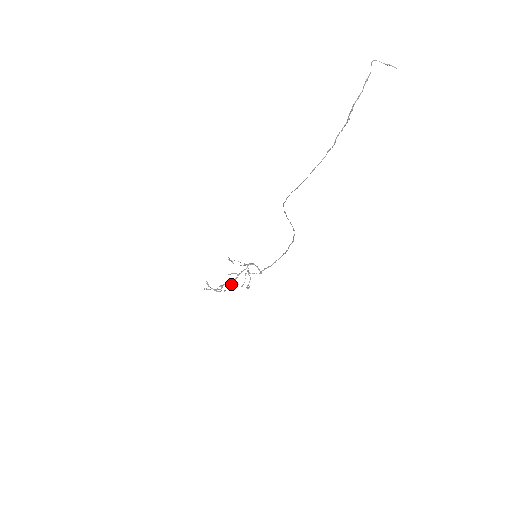
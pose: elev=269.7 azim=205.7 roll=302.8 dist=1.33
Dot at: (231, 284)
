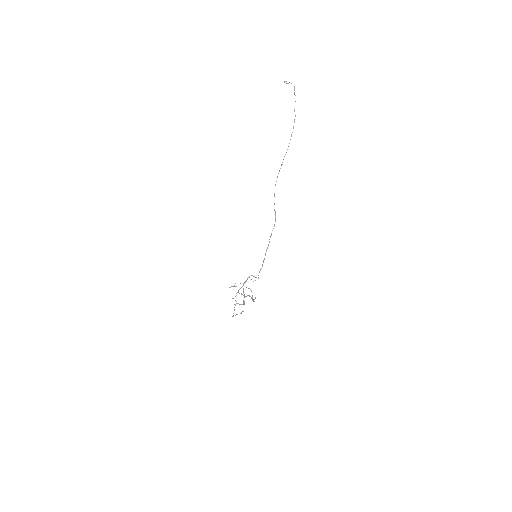
Dot at: occluded
